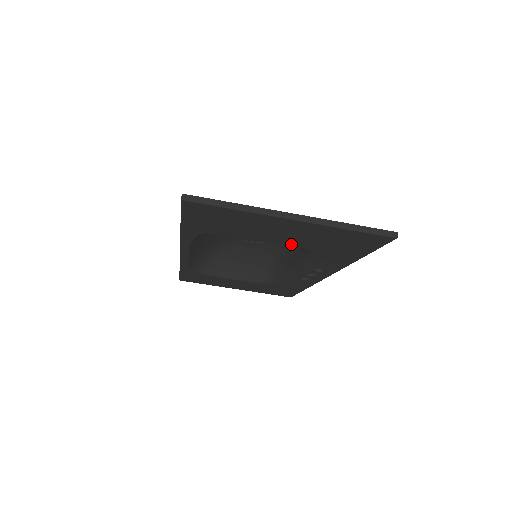
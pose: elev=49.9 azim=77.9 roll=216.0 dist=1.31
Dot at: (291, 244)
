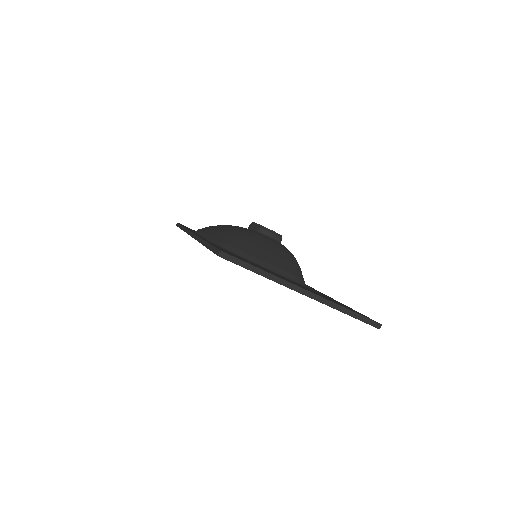
Dot at: occluded
